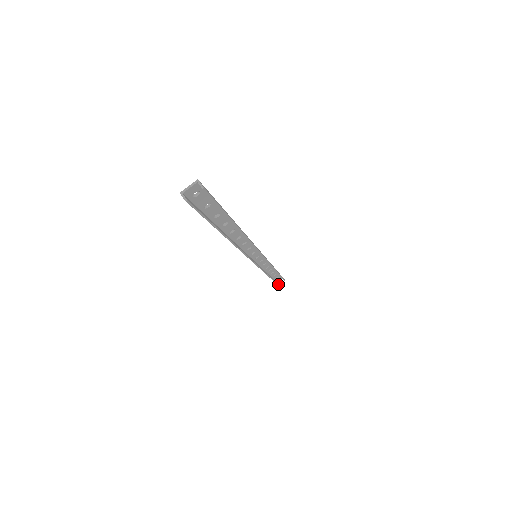
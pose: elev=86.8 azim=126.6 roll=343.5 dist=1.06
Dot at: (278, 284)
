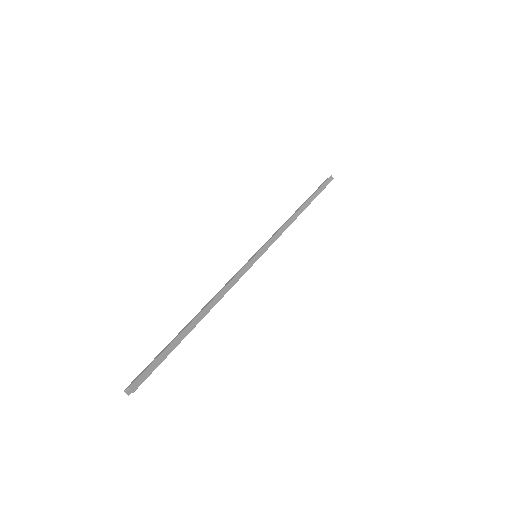
Dot at: occluded
